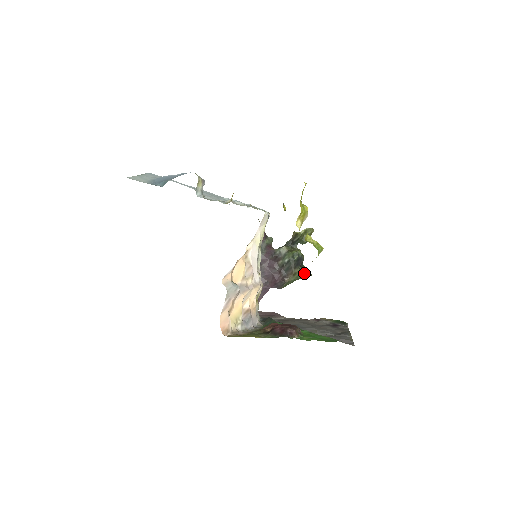
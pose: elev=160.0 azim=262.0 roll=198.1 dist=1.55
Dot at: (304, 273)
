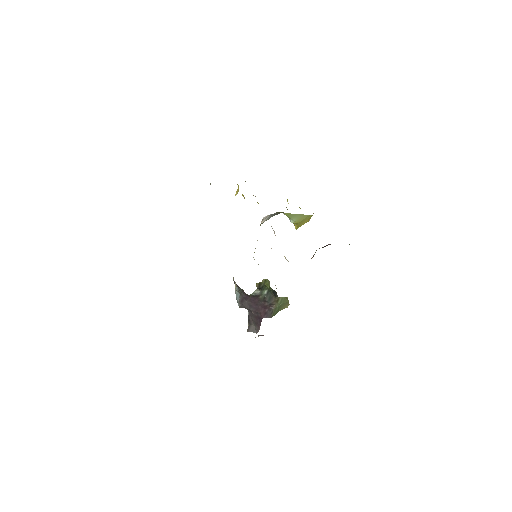
Dot at: (285, 297)
